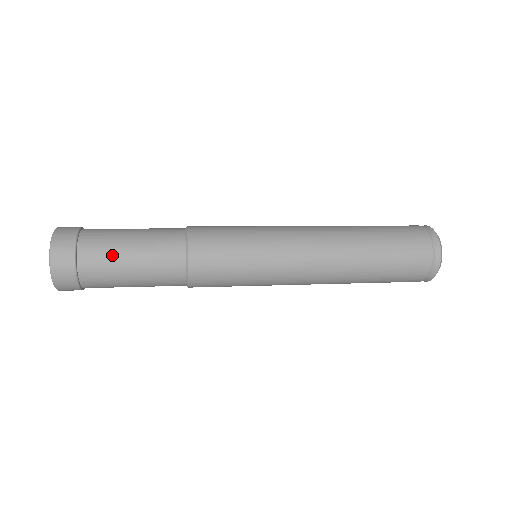
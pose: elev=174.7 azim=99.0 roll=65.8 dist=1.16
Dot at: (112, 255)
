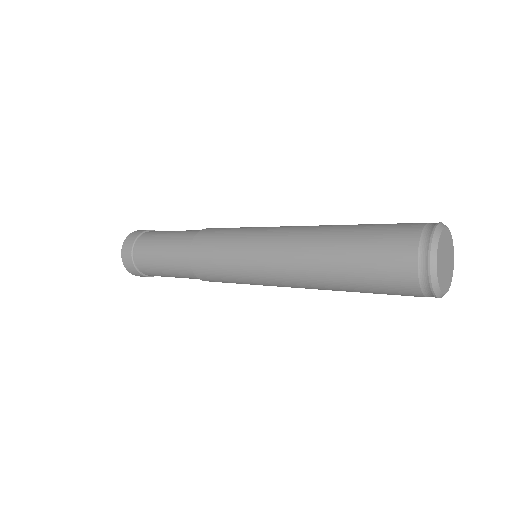
Dot at: (160, 233)
